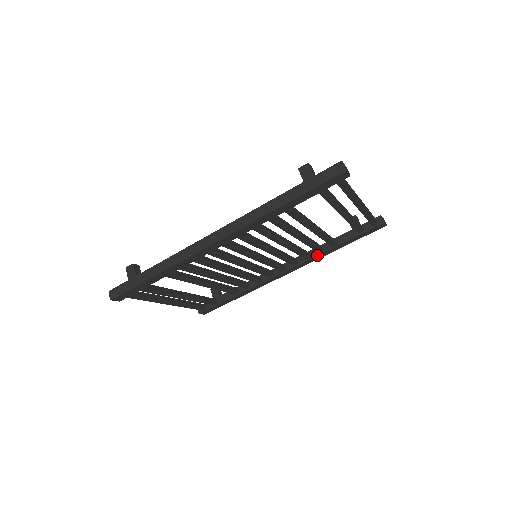
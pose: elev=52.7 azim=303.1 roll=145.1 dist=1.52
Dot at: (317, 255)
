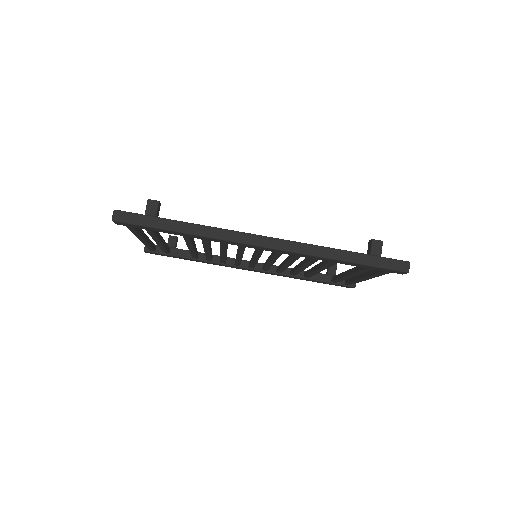
Dot at: (288, 275)
